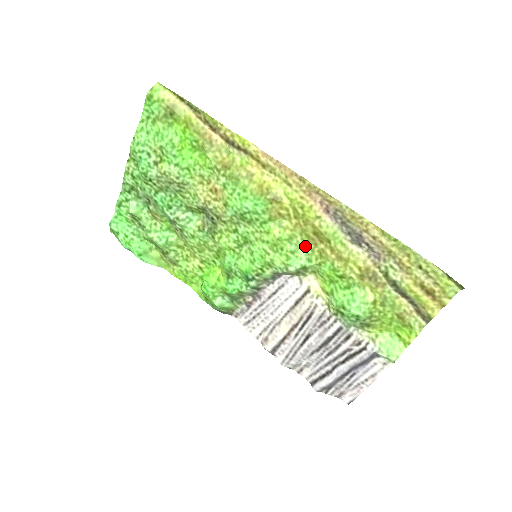
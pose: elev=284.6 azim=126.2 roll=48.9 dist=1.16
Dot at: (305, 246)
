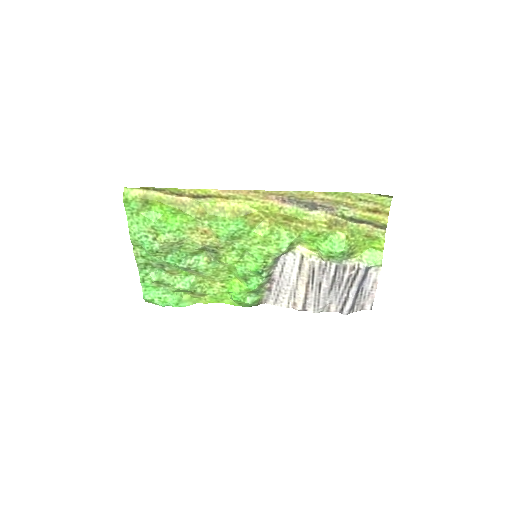
Dot at: (283, 230)
